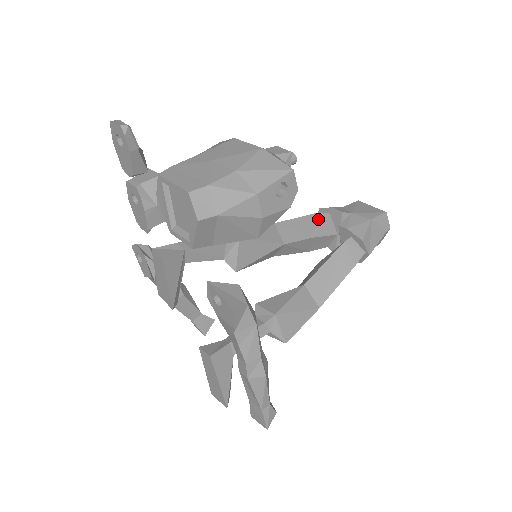
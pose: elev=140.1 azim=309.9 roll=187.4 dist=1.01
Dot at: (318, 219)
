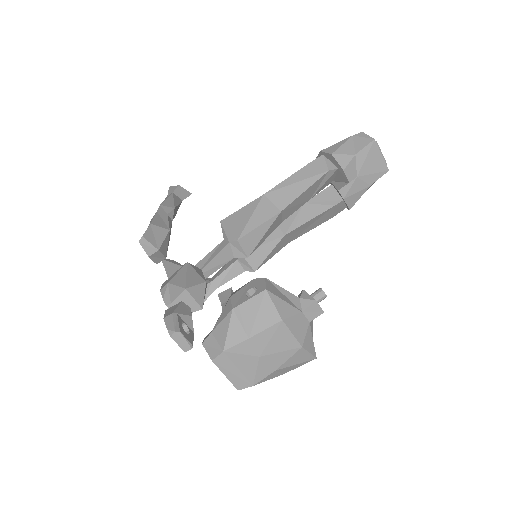
Dot at: (324, 179)
